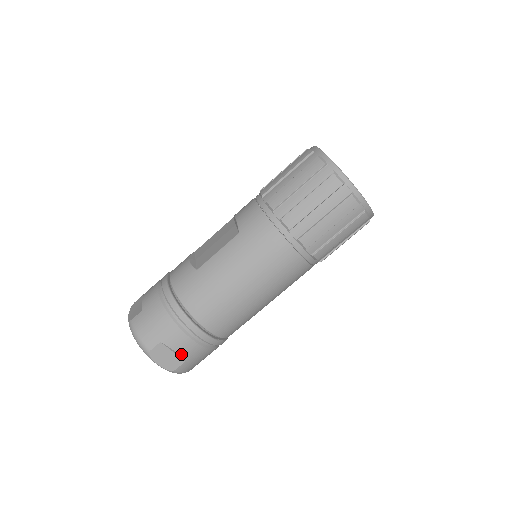
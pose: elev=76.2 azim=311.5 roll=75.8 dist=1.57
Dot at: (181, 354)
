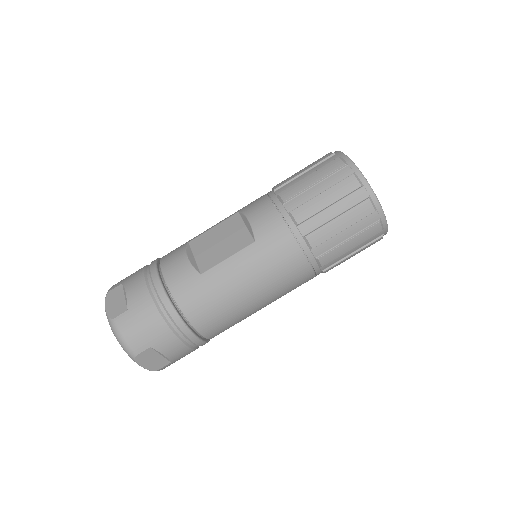
Dot at: (169, 357)
